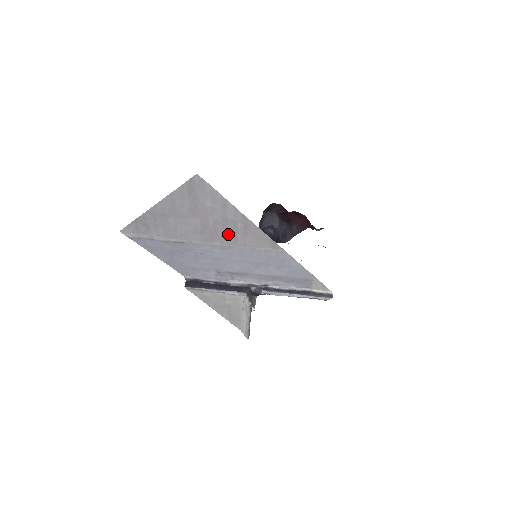
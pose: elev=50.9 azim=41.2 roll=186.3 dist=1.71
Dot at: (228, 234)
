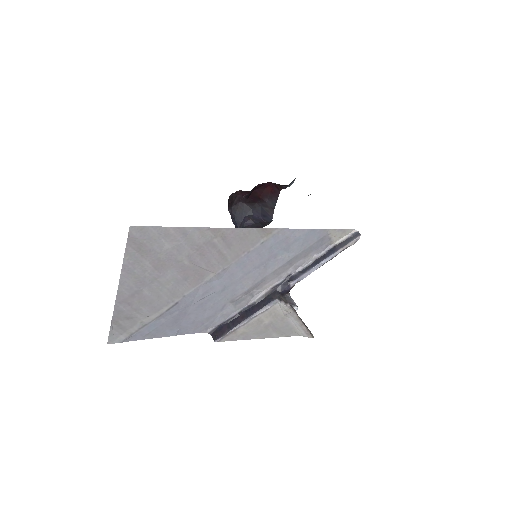
Dot at: (212, 259)
